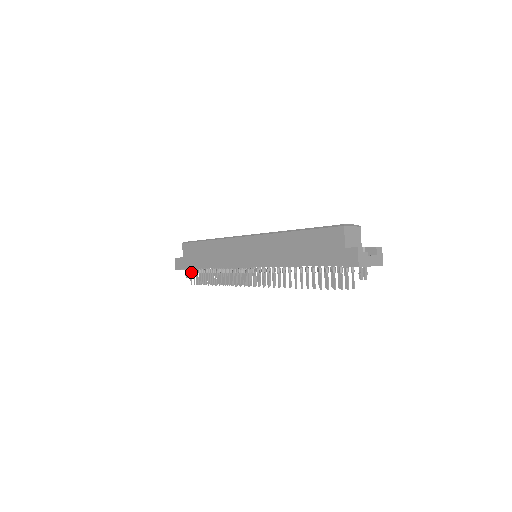
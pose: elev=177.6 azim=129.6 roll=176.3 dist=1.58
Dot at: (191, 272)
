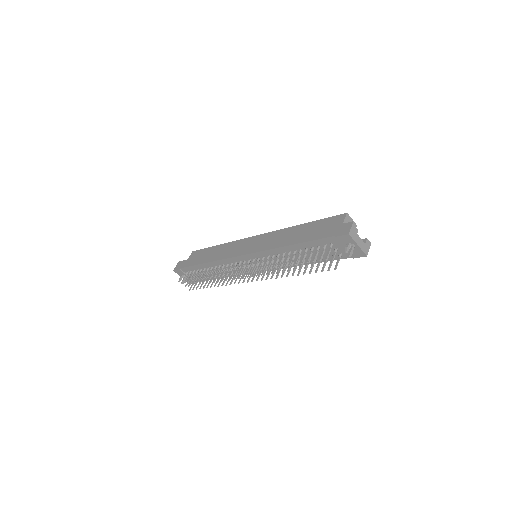
Dot at: (187, 274)
